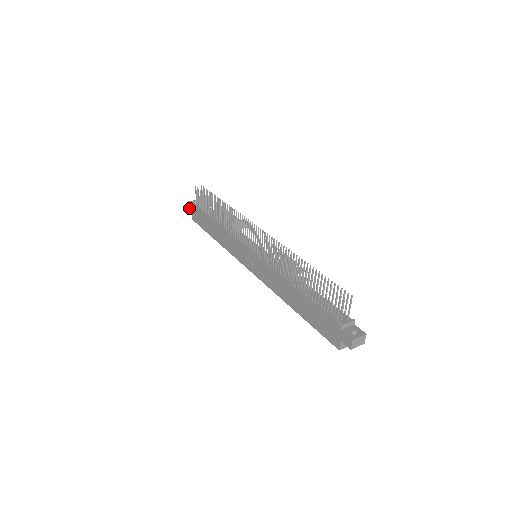
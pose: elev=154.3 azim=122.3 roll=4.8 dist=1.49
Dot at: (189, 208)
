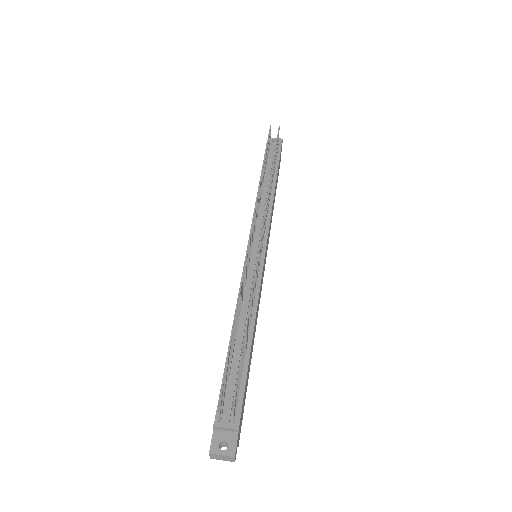
Dot at: occluded
